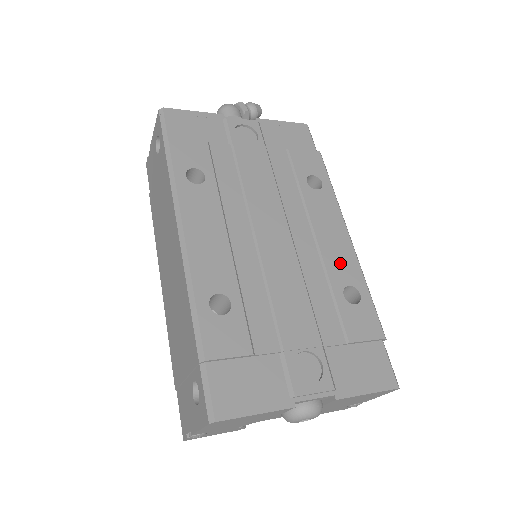
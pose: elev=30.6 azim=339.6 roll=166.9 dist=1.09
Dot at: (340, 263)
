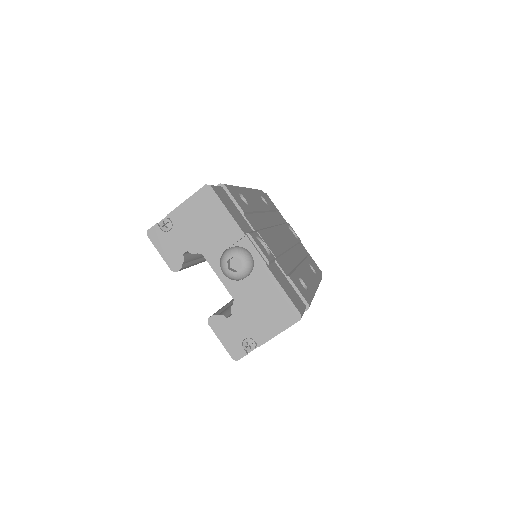
Dot at: (305, 278)
